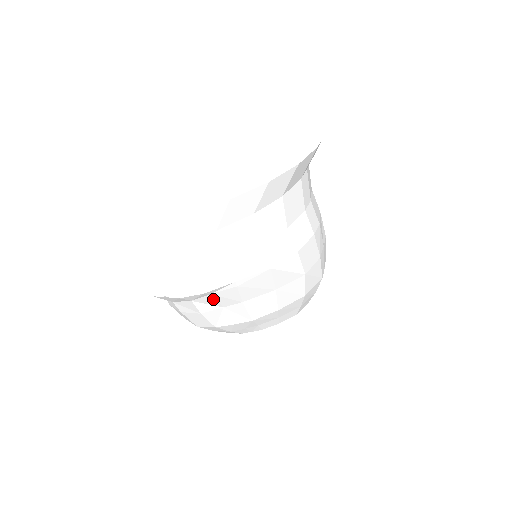
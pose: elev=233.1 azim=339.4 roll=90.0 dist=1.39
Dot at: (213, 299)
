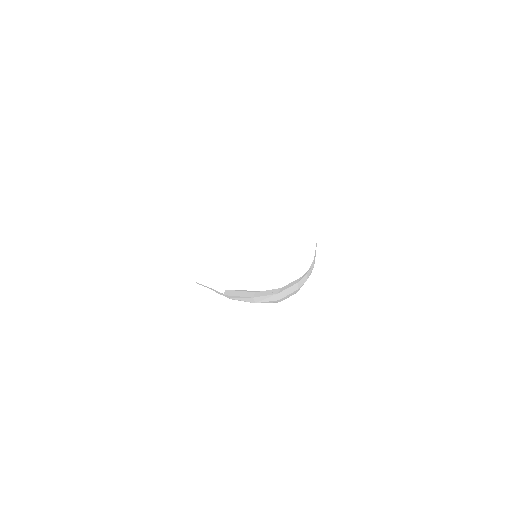
Dot at: occluded
